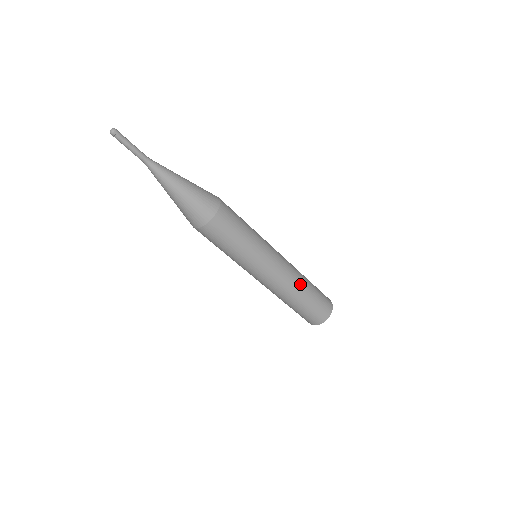
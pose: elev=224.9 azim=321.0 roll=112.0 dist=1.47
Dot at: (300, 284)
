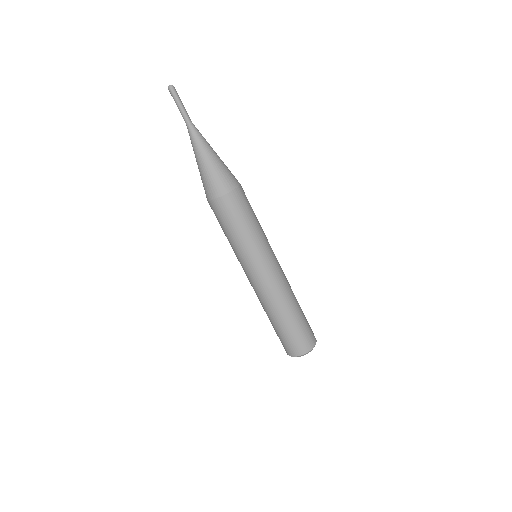
Dot at: (293, 293)
